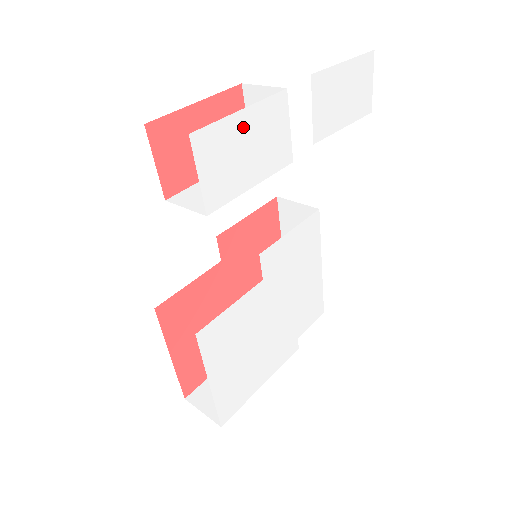
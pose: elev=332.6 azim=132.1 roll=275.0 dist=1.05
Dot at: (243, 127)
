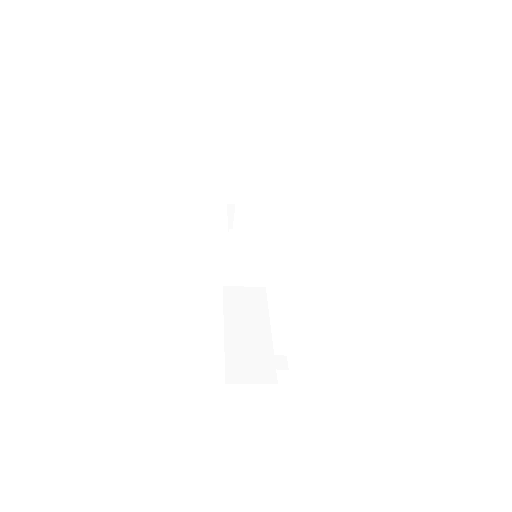
Dot at: occluded
